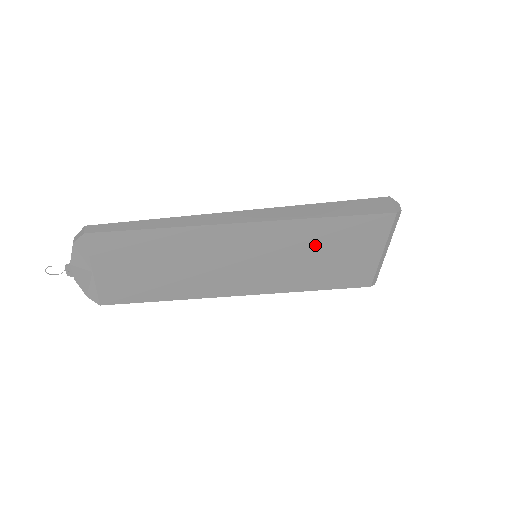
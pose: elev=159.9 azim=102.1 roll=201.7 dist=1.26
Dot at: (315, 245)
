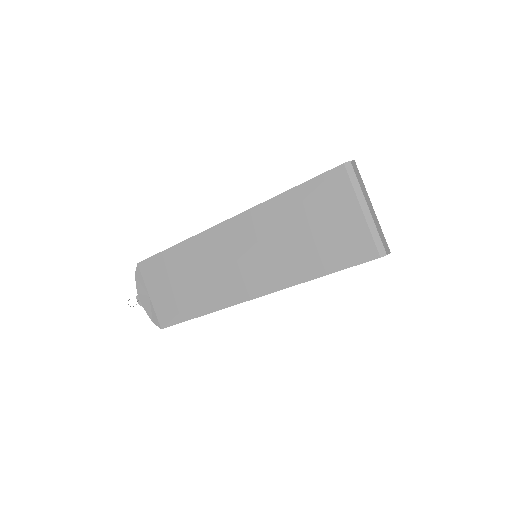
Dot at: (290, 224)
